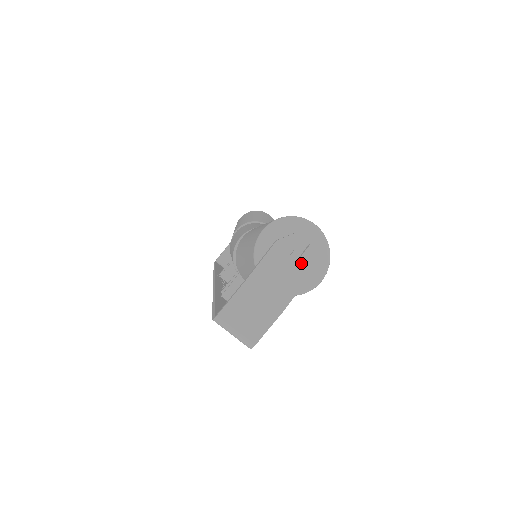
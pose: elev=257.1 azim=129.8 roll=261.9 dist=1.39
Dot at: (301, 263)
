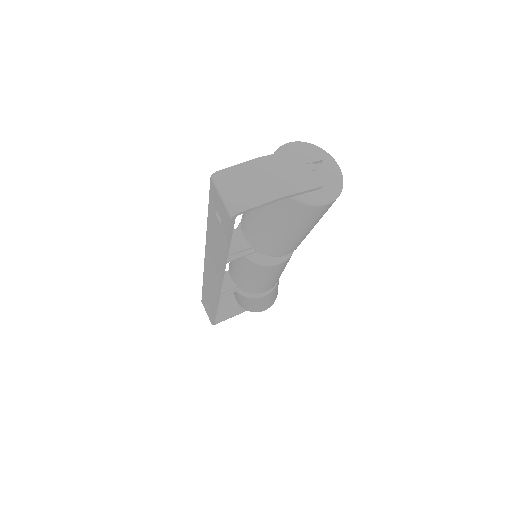
Dot at: (314, 174)
